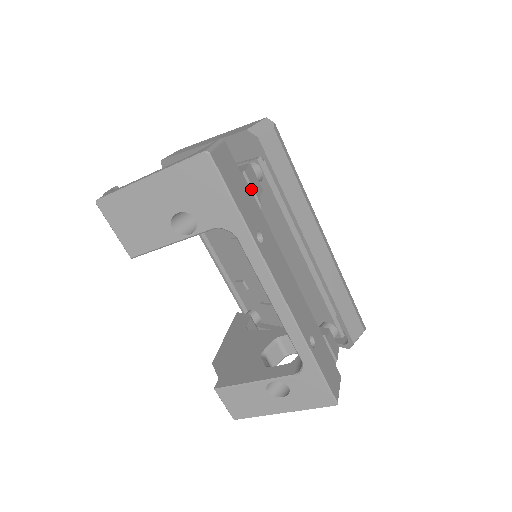
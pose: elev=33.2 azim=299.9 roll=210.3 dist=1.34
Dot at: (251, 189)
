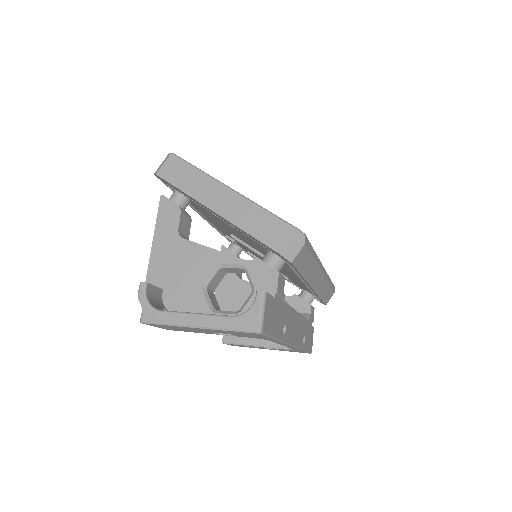
Dot at: (280, 297)
